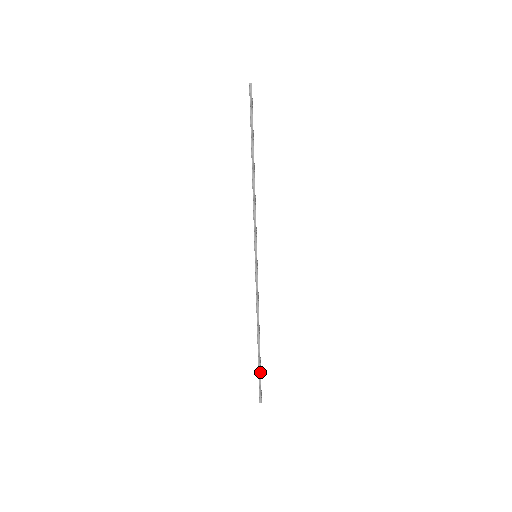
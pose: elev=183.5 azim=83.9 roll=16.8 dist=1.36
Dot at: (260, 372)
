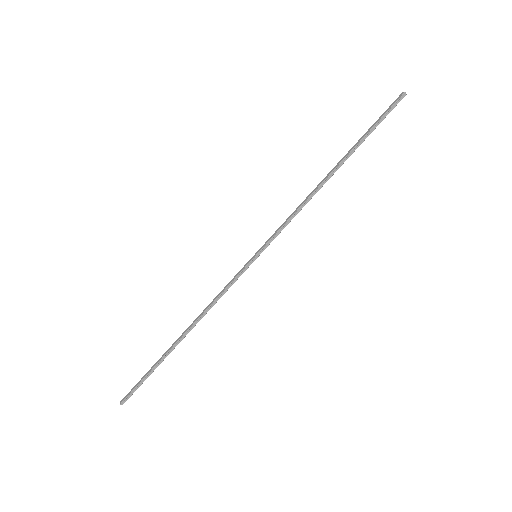
Dot at: (151, 373)
